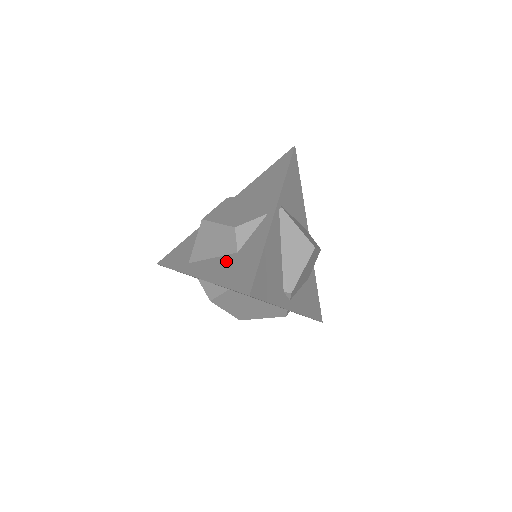
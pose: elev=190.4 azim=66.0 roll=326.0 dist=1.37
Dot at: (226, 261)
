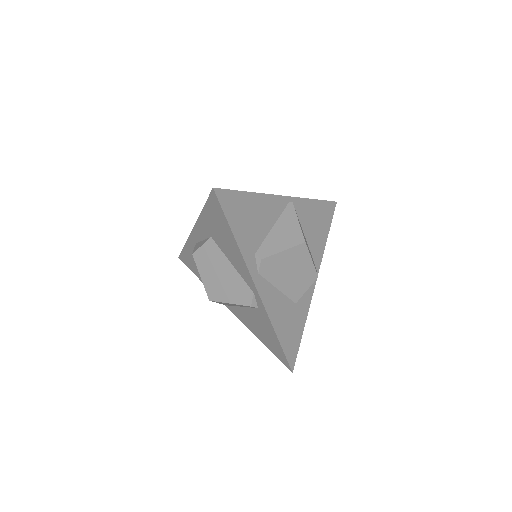
Dot at: occluded
